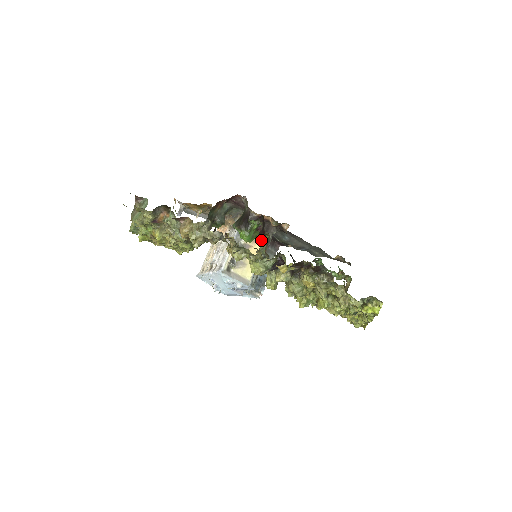
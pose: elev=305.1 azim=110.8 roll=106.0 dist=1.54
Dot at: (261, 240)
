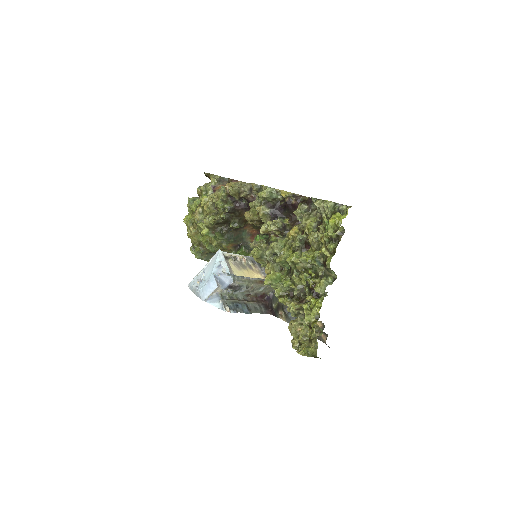
Dot at: occluded
